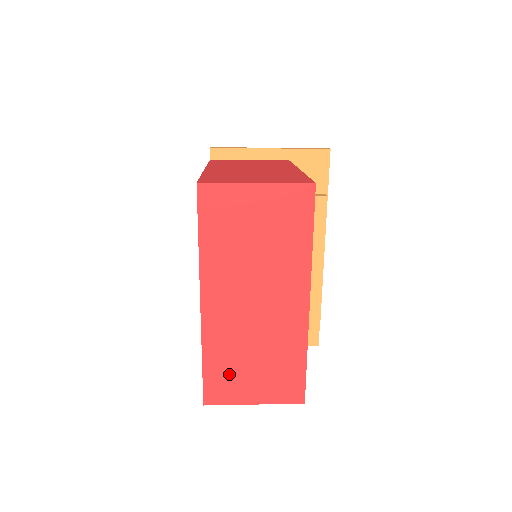
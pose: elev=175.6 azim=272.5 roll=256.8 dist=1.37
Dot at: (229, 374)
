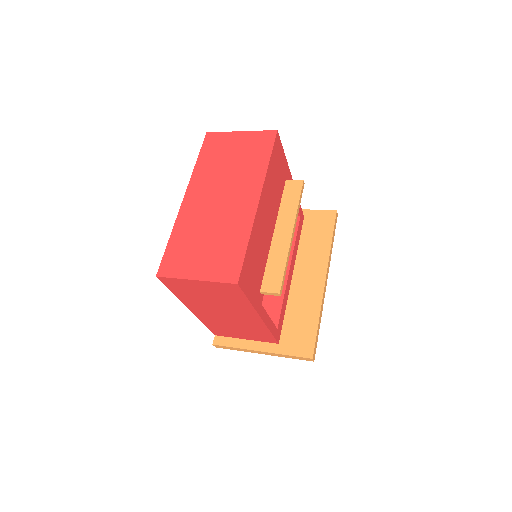
Dot at: (185, 251)
